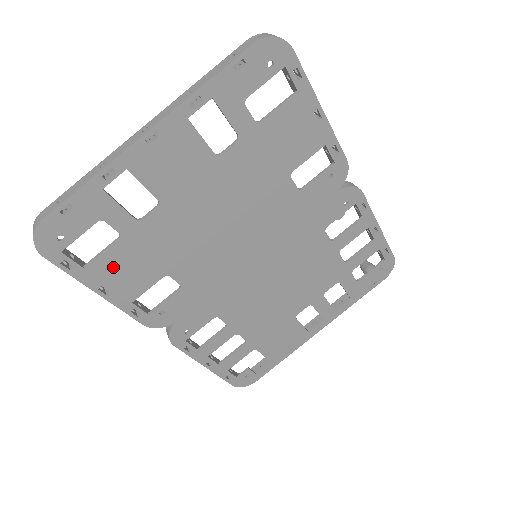
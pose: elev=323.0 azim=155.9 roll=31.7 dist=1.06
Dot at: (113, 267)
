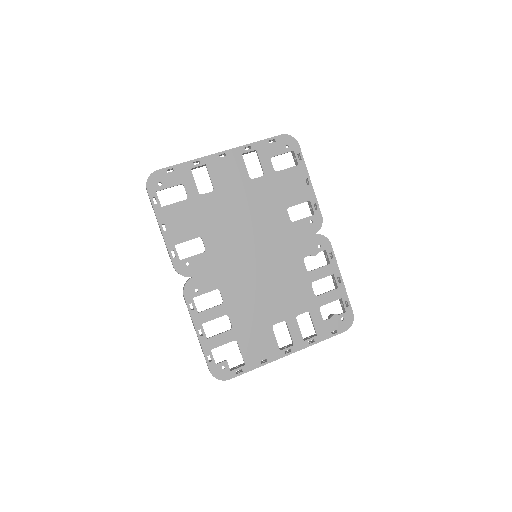
Dot at: (176, 215)
